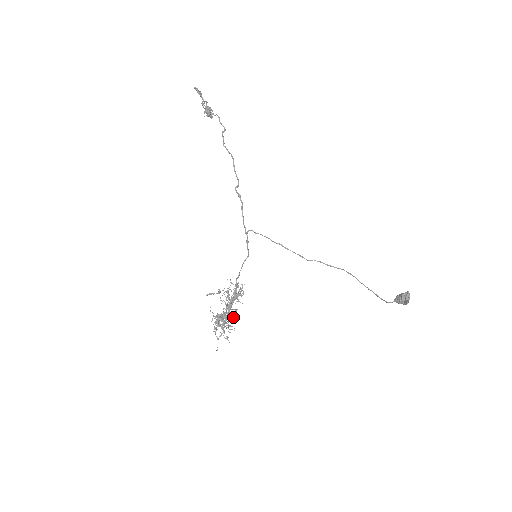
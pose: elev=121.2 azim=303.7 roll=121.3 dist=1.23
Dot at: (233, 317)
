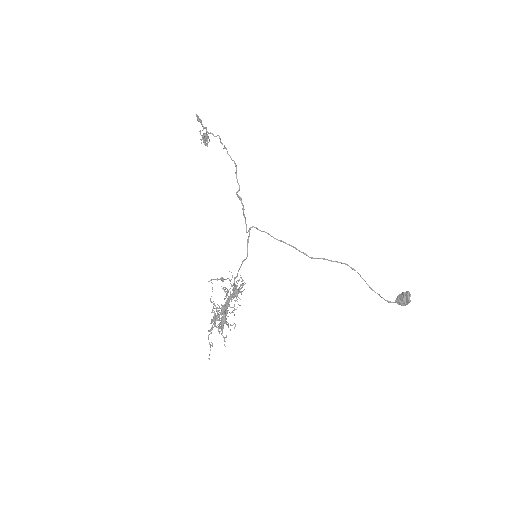
Dot at: occluded
